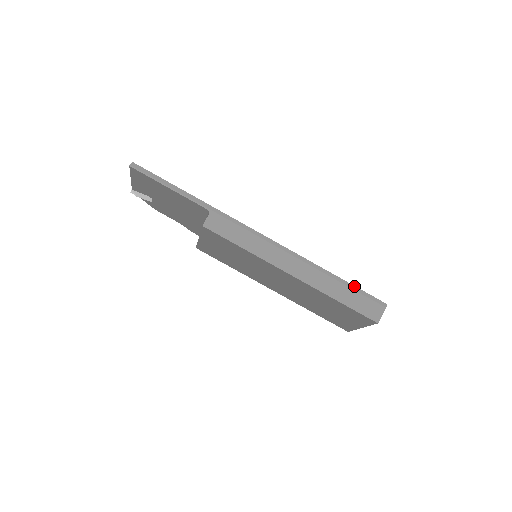
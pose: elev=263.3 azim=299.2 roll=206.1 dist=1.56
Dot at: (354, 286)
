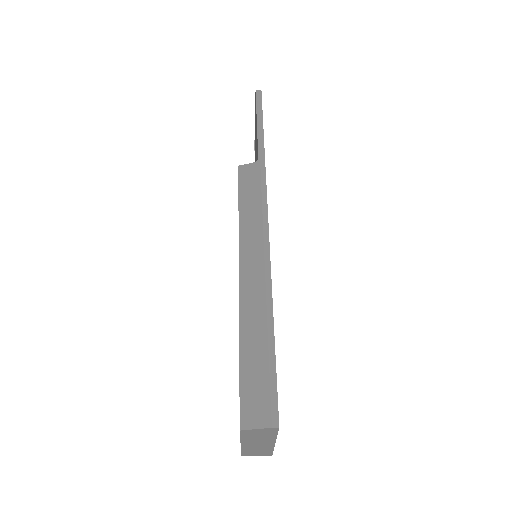
Dot at: (275, 358)
